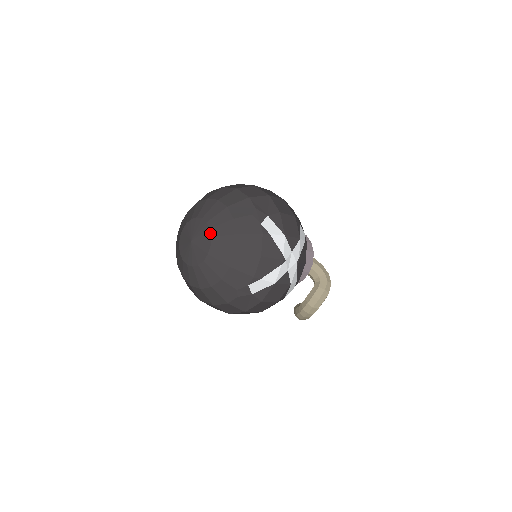
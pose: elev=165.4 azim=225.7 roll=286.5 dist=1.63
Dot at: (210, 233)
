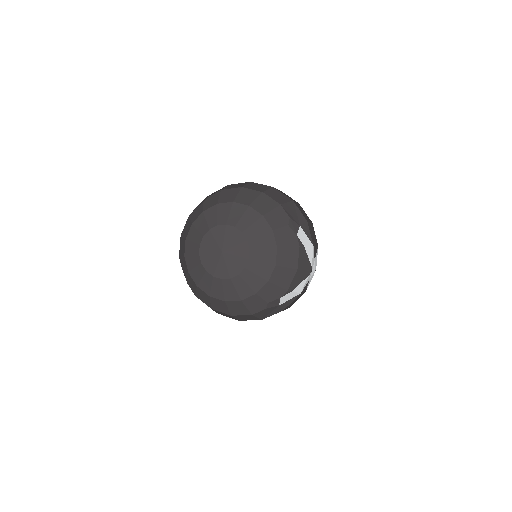
Dot at: (248, 245)
